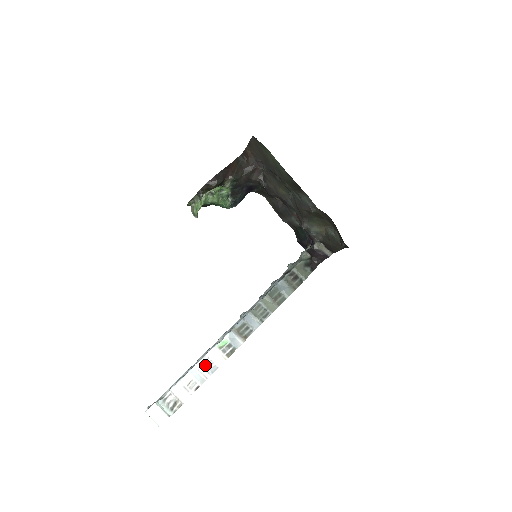
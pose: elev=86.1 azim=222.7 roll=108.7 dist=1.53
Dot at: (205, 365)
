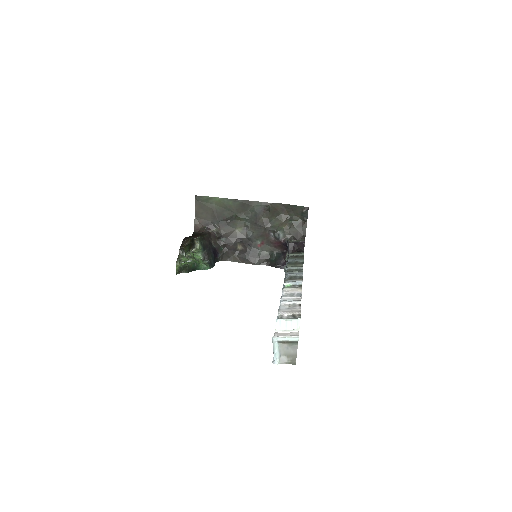
Dot at: (289, 296)
